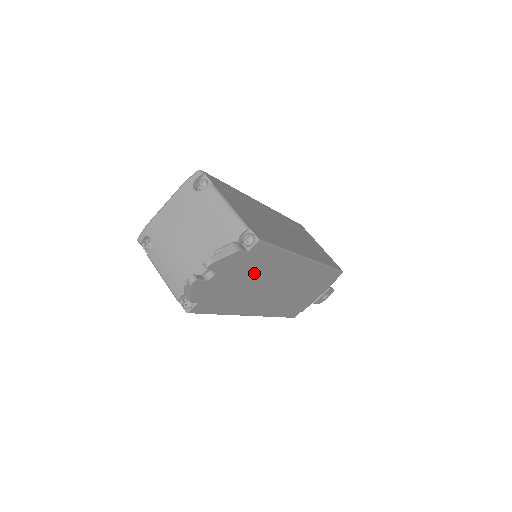
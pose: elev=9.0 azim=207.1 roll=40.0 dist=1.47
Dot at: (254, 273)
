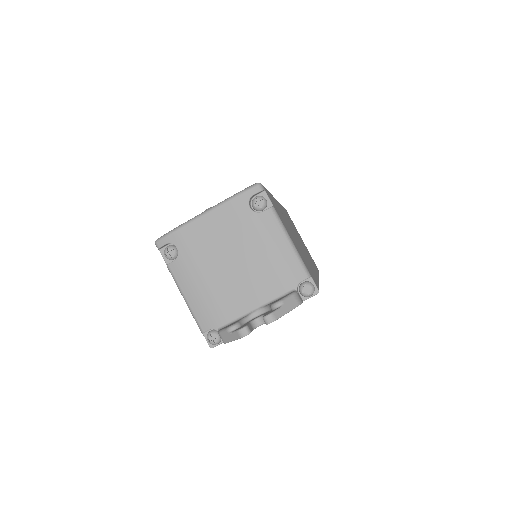
Dot at: occluded
